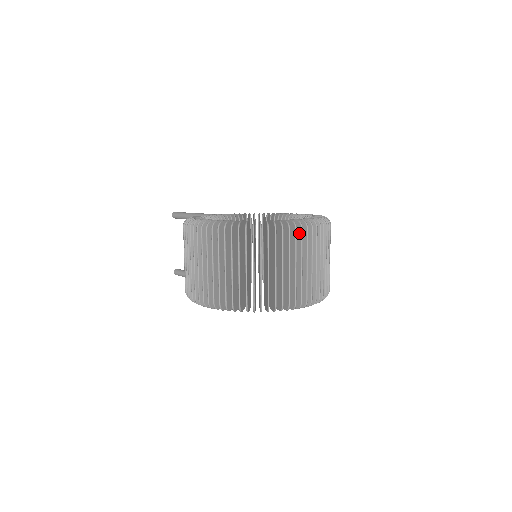
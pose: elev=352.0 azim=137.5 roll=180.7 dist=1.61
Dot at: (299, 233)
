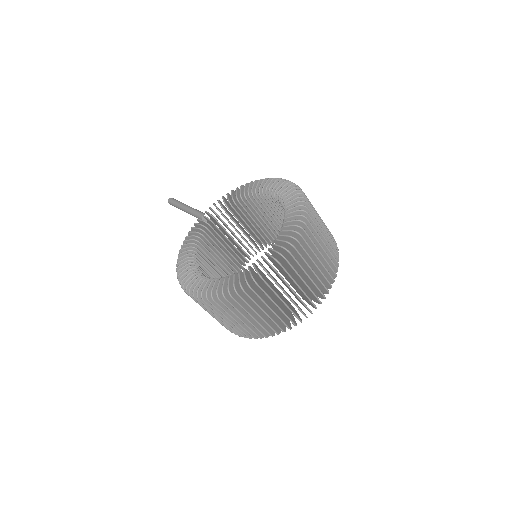
Dot at: (275, 272)
